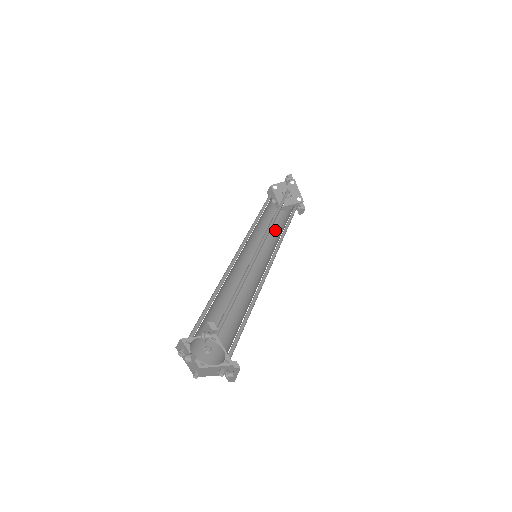
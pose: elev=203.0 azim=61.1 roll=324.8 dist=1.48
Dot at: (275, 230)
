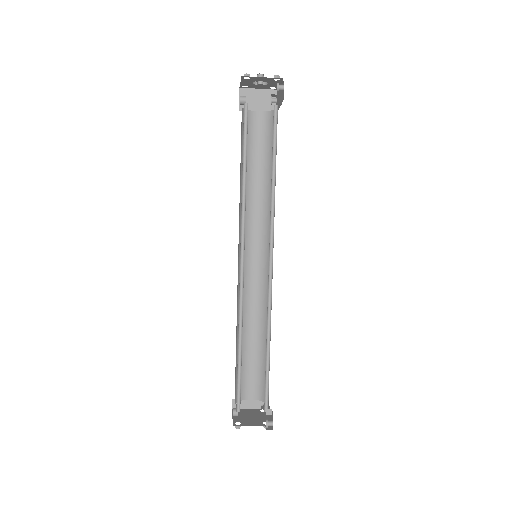
Dot at: (251, 167)
